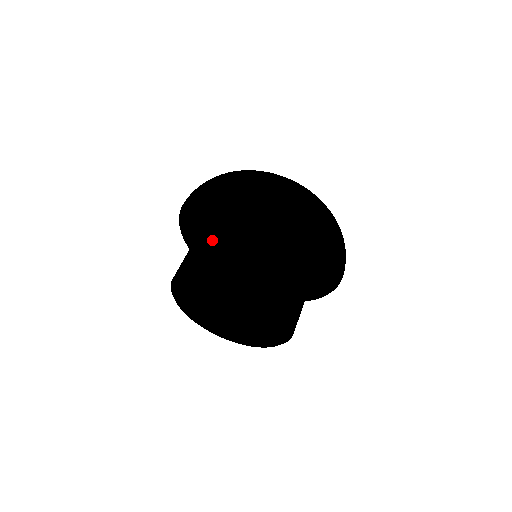
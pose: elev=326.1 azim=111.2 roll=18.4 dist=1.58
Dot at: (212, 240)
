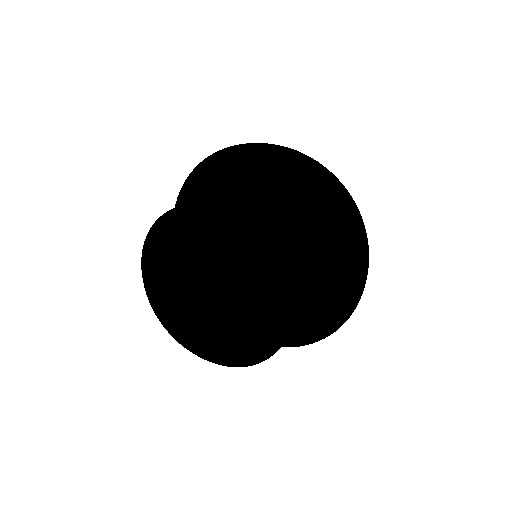
Dot at: occluded
